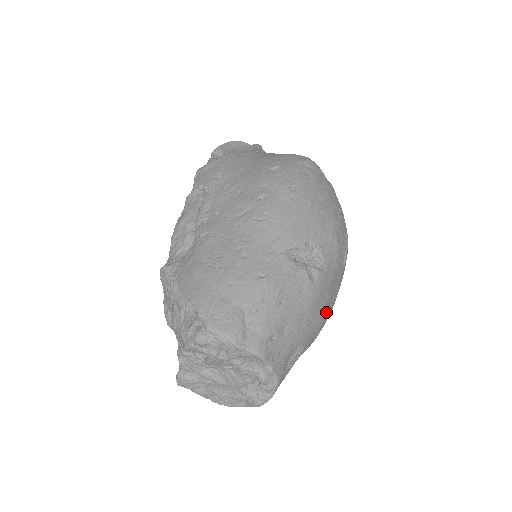
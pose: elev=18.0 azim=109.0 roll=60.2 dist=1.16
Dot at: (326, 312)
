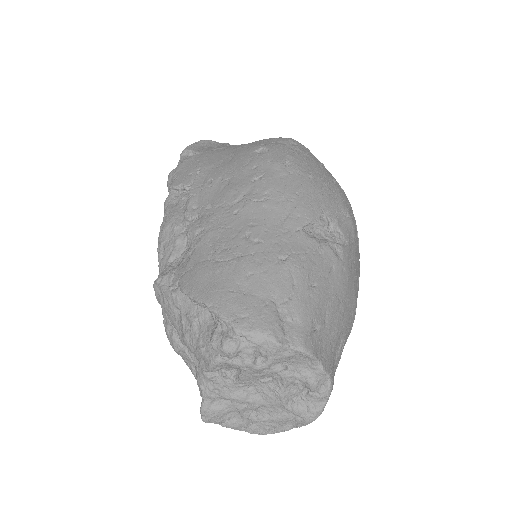
Dot at: occluded
